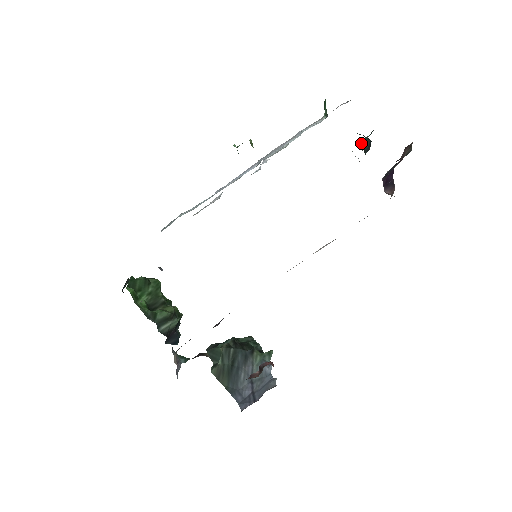
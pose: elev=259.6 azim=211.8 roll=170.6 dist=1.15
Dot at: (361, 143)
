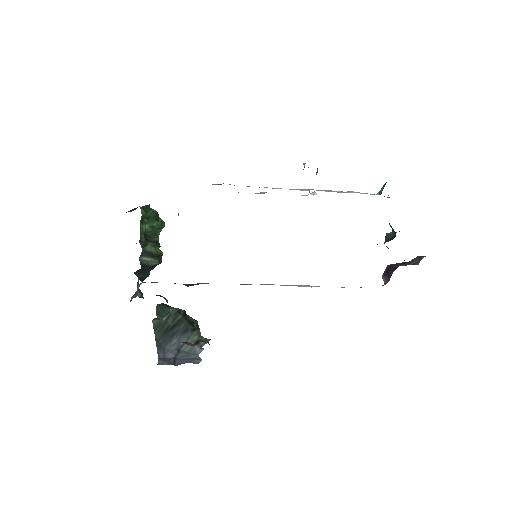
Dot at: (386, 233)
